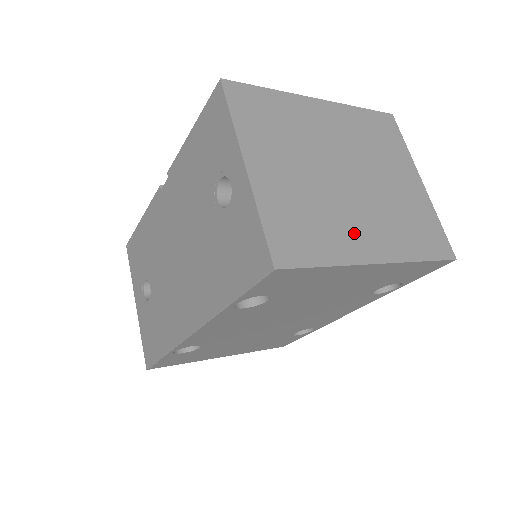
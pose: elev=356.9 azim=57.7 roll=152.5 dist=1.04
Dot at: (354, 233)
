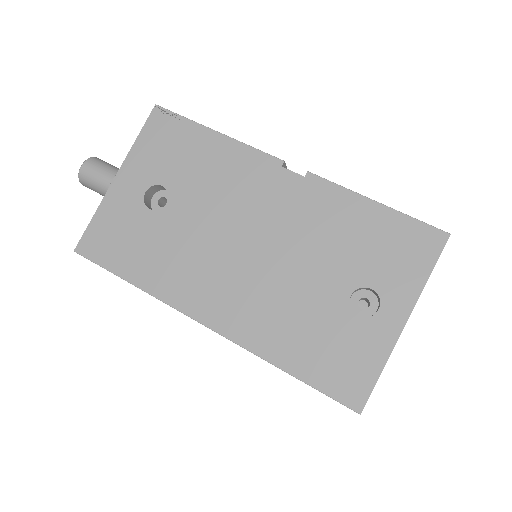
Dot at: occluded
